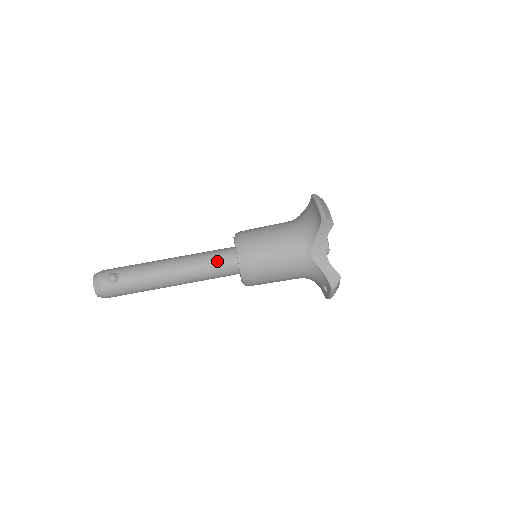
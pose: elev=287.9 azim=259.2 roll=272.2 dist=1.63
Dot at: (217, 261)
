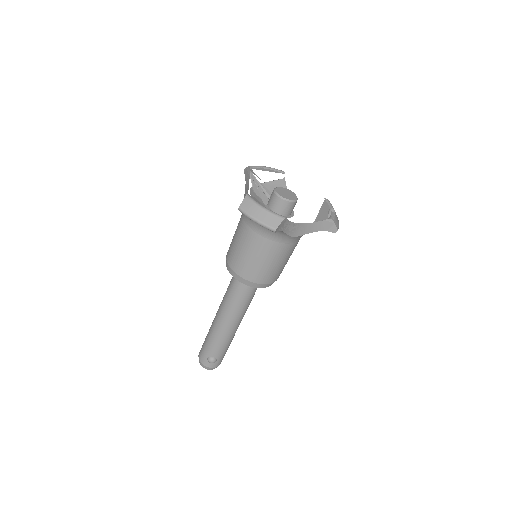
Dot at: (244, 295)
